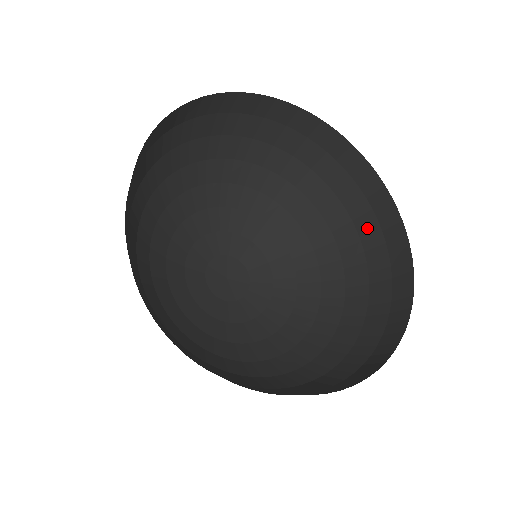
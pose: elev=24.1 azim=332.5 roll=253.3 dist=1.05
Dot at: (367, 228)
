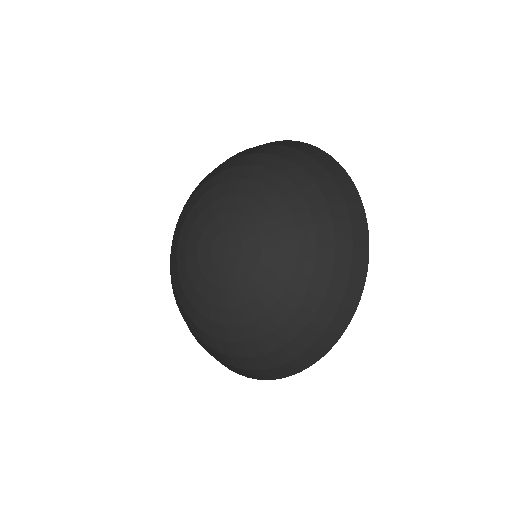
Dot at: (343, 249)
